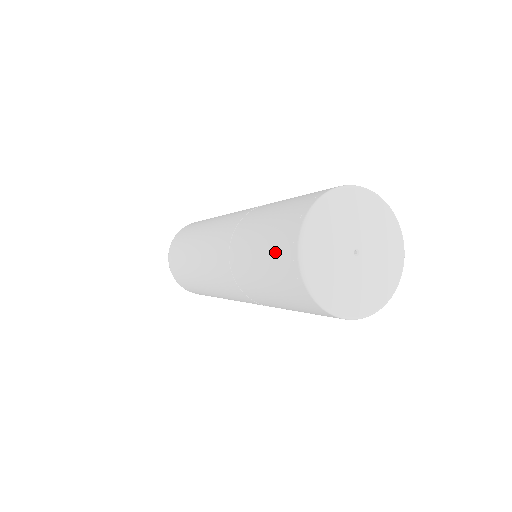
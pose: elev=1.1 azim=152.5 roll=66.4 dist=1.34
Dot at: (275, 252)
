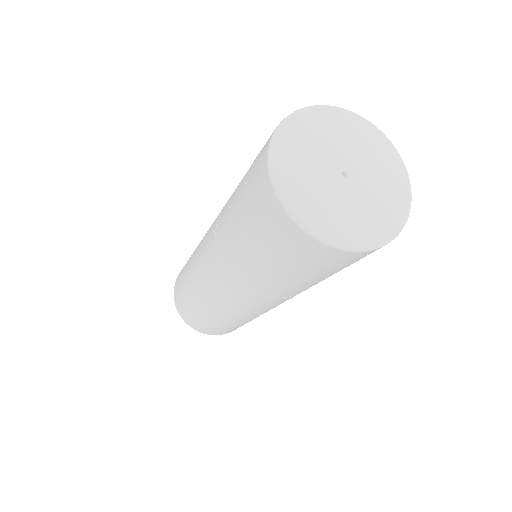
Dot at: (251, 173)
